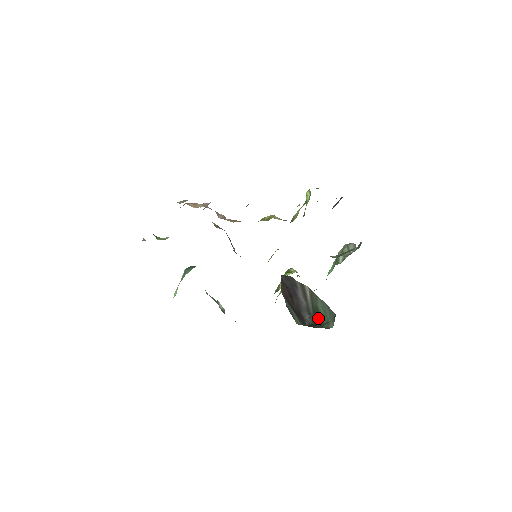
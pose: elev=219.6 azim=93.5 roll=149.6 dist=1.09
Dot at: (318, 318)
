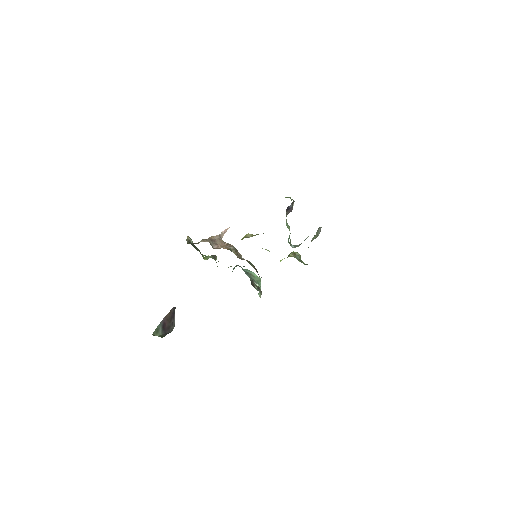
Dot at: (172, 330)
